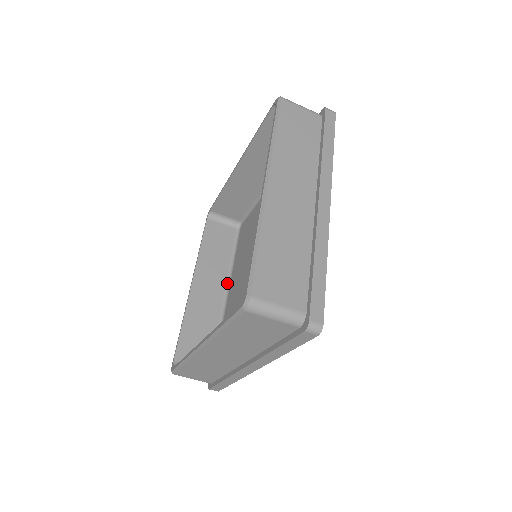
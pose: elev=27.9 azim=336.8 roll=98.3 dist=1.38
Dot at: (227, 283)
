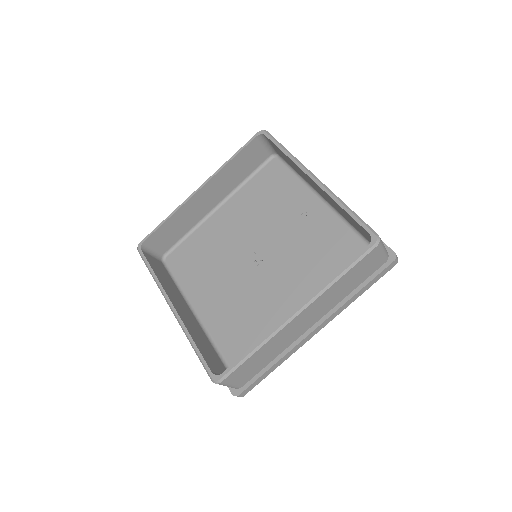
Dot at: (189, 306)
